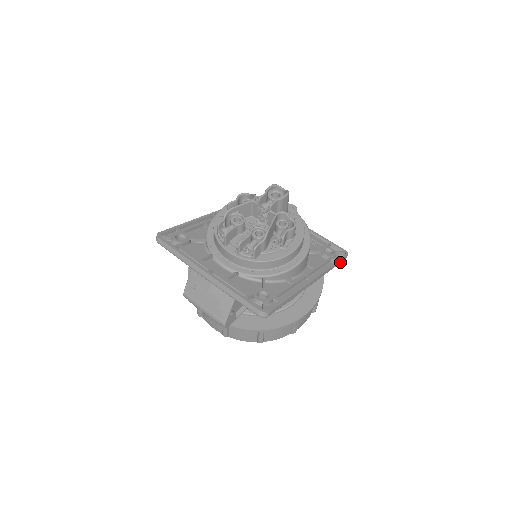
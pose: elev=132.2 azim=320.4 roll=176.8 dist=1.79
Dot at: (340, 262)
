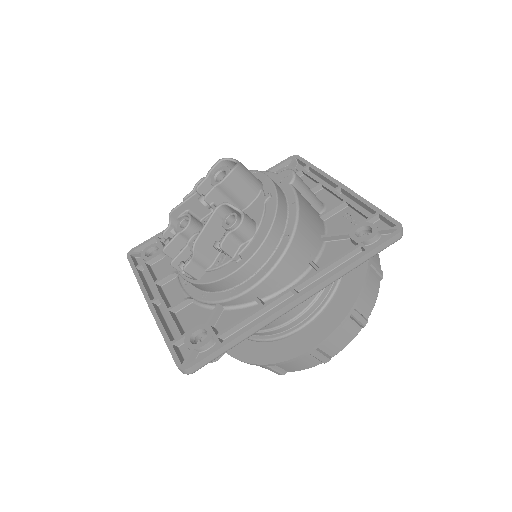
Dot at: (380, 249)
